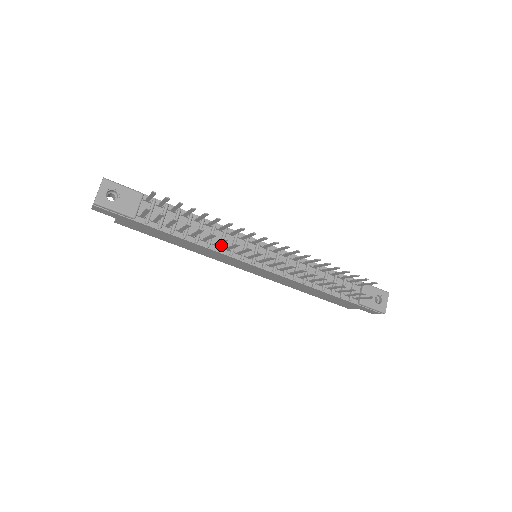
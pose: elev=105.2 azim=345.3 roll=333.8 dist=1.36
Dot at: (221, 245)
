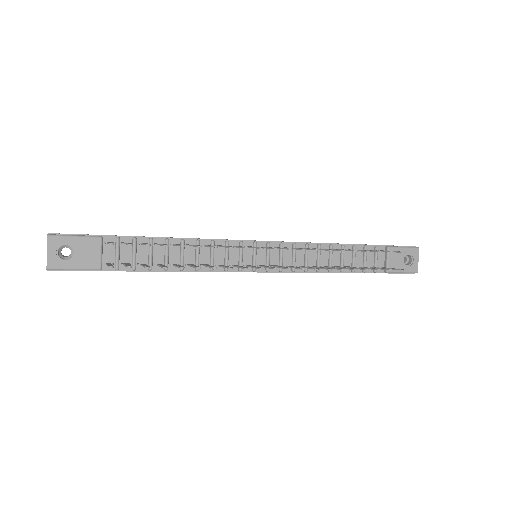
Dot at: (211, 263)
